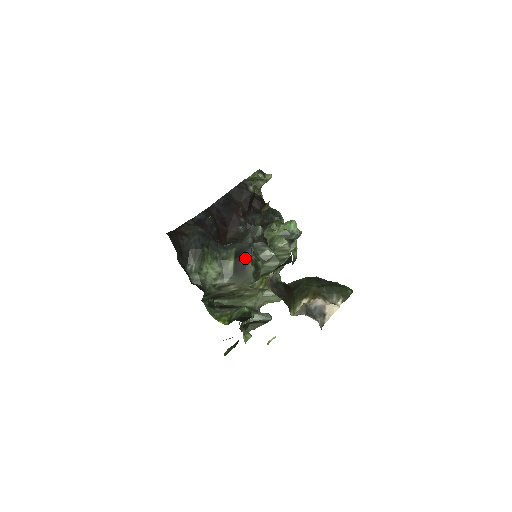
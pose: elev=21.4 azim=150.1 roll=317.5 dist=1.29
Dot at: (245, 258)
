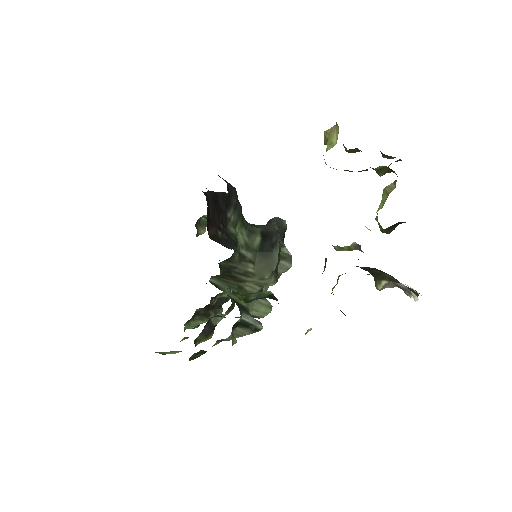
Dot at: (273, 241)
